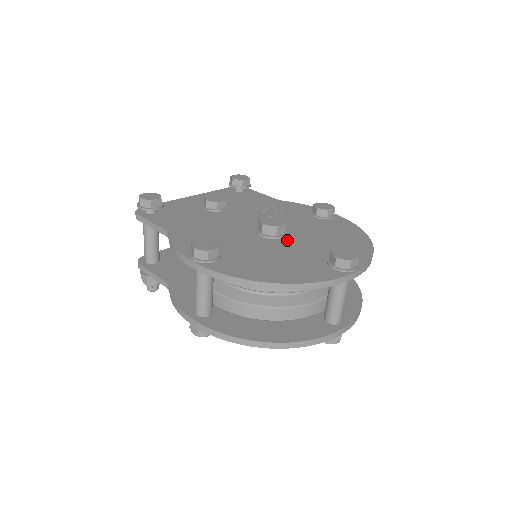
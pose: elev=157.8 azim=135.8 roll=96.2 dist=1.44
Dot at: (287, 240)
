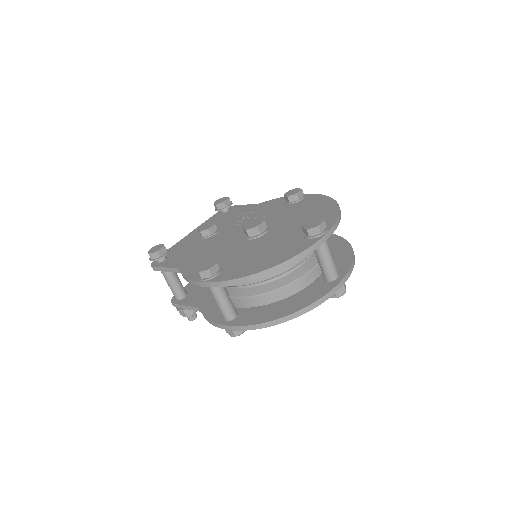
Dot at: (270, 233)
